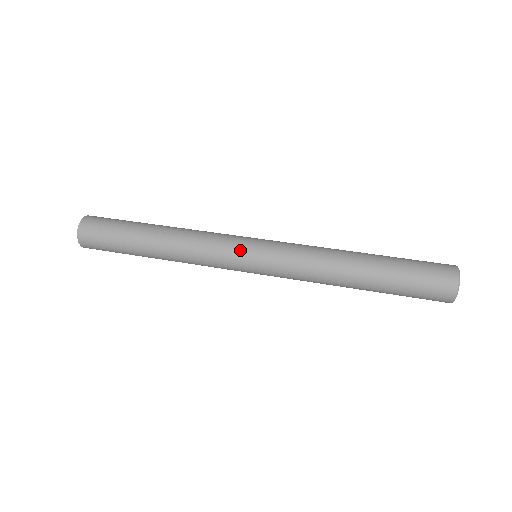
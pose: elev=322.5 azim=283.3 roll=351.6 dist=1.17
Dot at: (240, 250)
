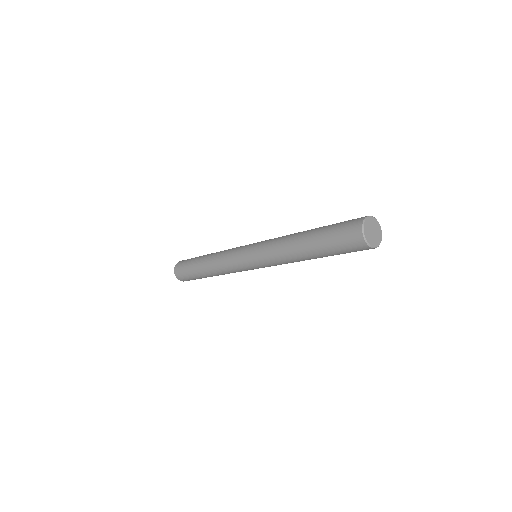
Dot at: (241, 251)
